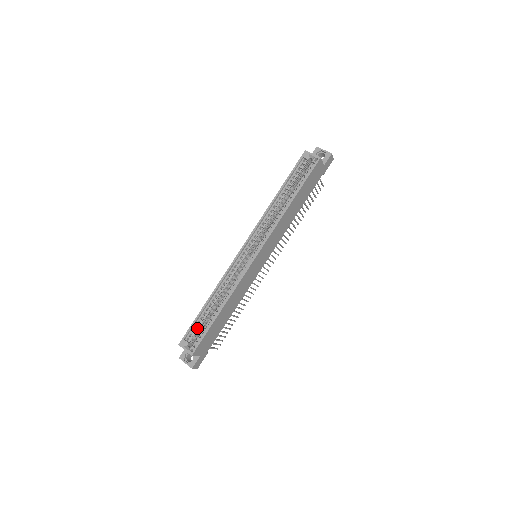
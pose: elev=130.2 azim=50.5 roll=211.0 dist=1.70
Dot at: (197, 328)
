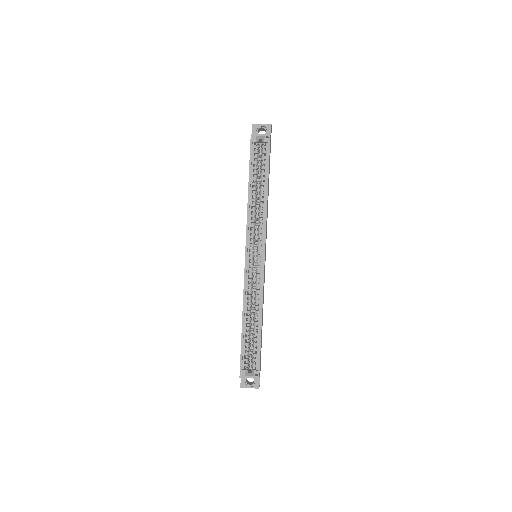
Dot at: (247, 352)
